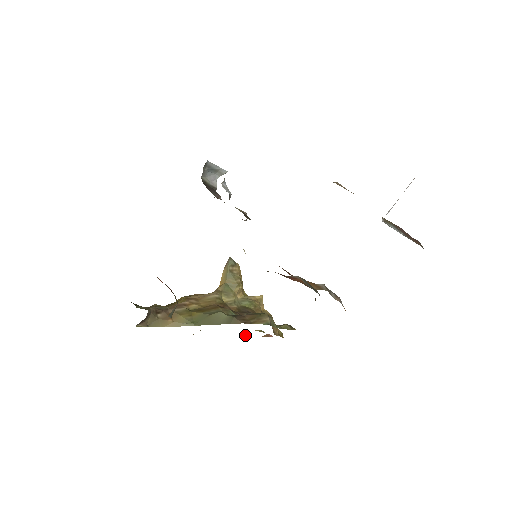
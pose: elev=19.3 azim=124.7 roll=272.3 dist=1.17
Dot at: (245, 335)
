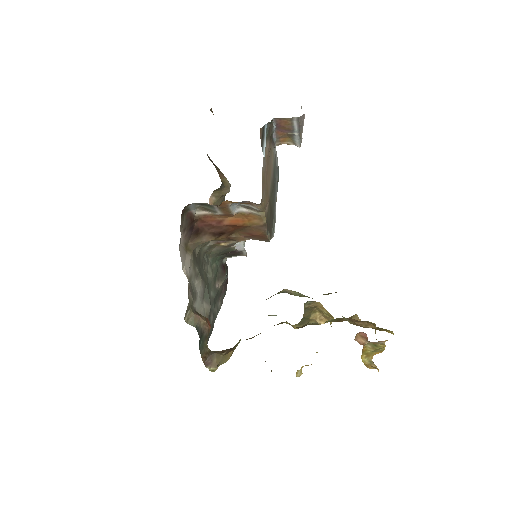
Dot at: (370, 365)
